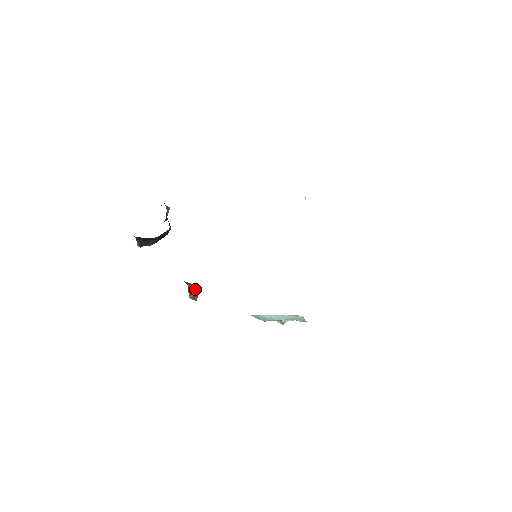
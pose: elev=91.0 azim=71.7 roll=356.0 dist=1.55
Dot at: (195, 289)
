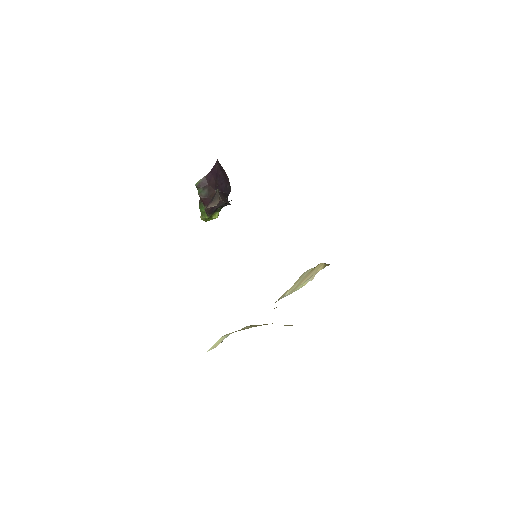
Dot at: occluded
